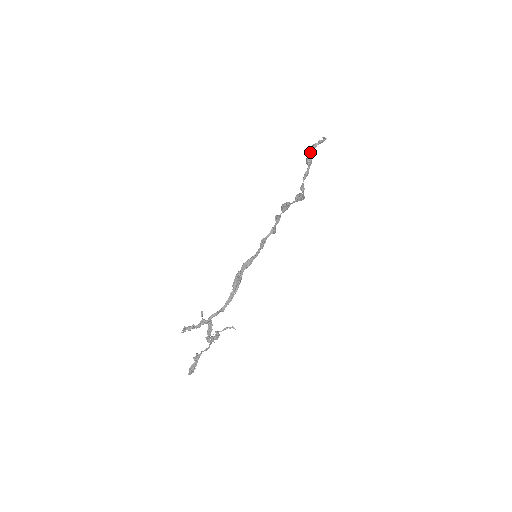
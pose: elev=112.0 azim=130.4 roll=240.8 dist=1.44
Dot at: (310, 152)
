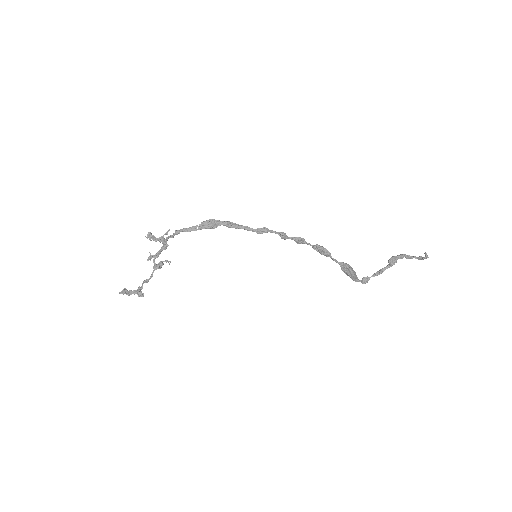
Dot at: (401, 255)
